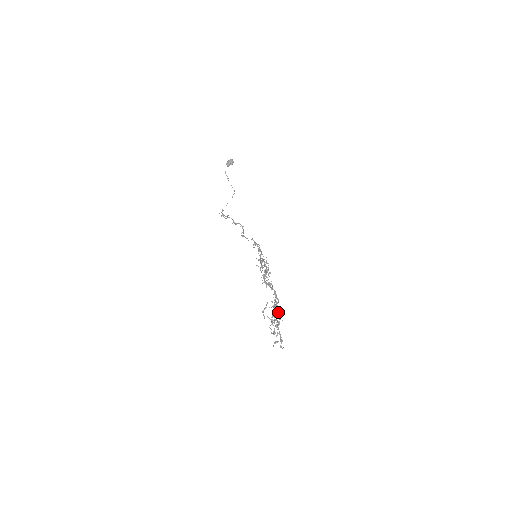
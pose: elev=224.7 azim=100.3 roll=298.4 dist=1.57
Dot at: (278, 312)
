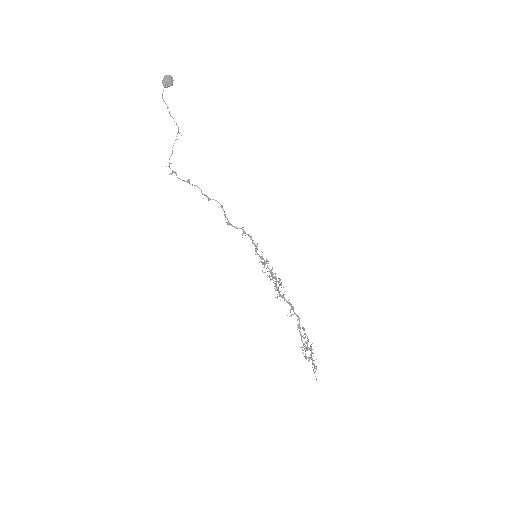
Dot at: occluded
